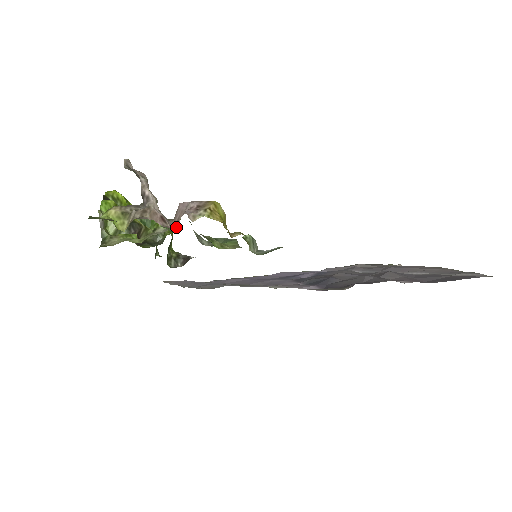
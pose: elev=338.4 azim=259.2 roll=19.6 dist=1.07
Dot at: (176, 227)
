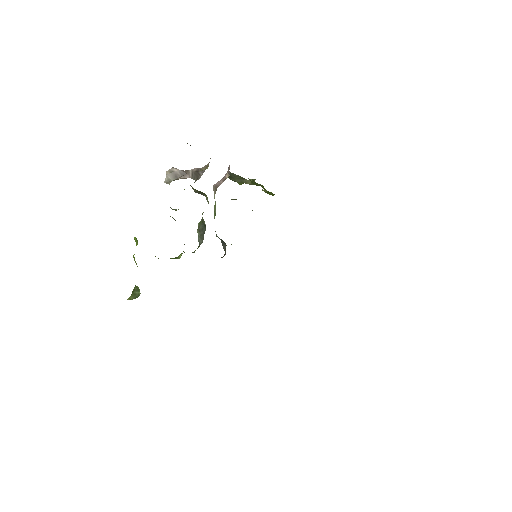
Dot at: (229, 175)
